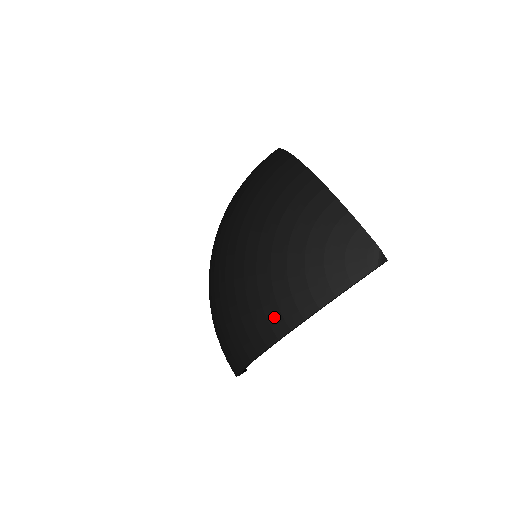
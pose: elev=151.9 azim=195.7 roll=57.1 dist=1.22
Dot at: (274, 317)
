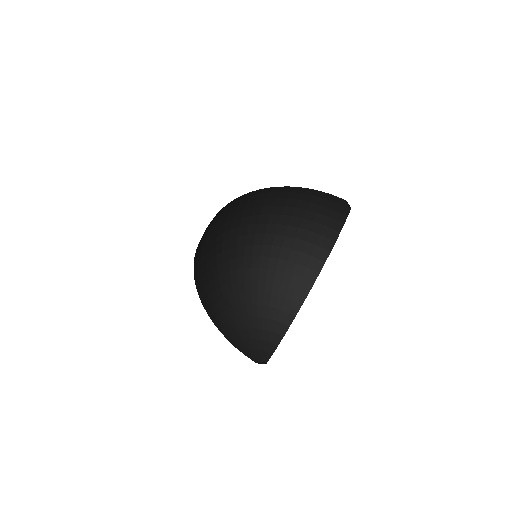
Dot at: (214, 312)
